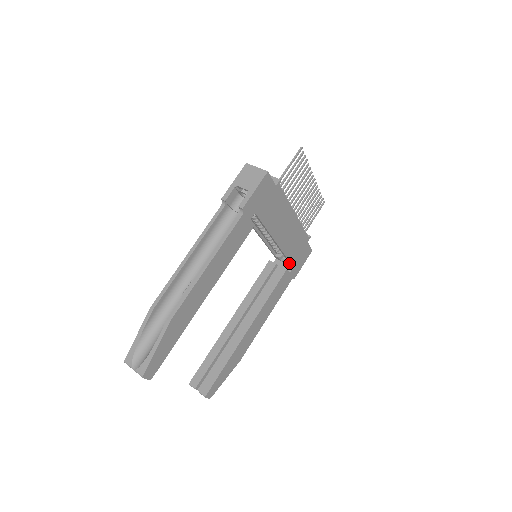
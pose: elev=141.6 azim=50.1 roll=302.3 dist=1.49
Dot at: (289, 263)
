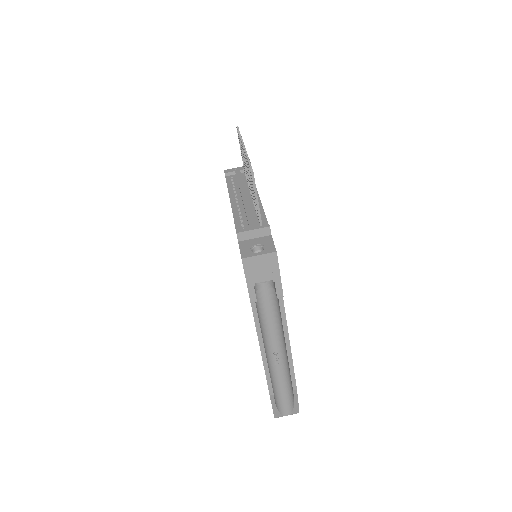
Dot at: occluded
